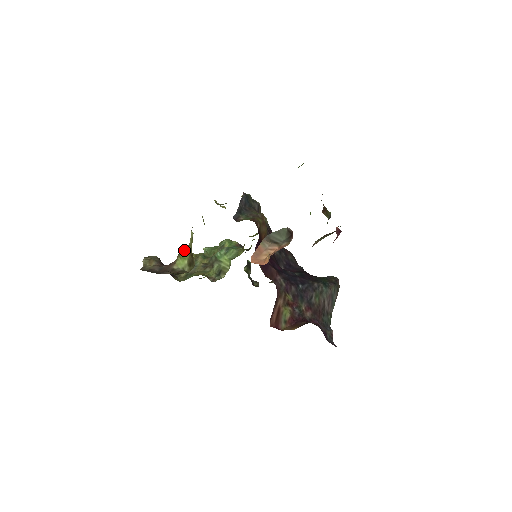
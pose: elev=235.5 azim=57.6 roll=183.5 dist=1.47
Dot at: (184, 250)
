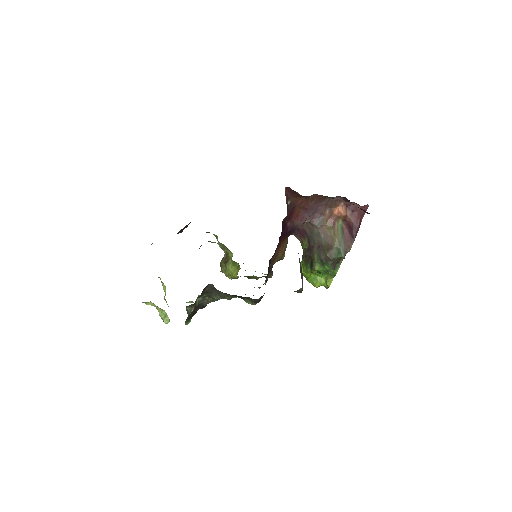
Dot at: occluded
